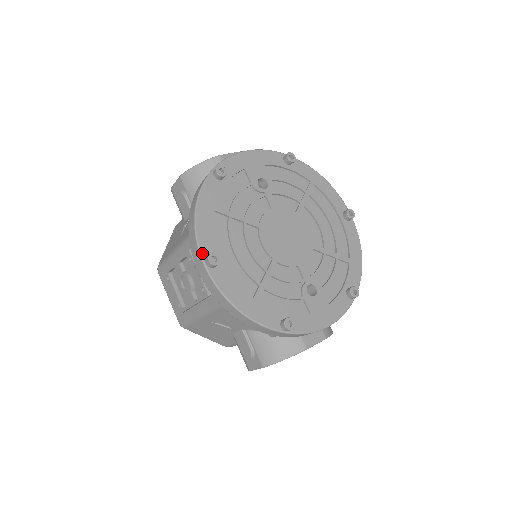
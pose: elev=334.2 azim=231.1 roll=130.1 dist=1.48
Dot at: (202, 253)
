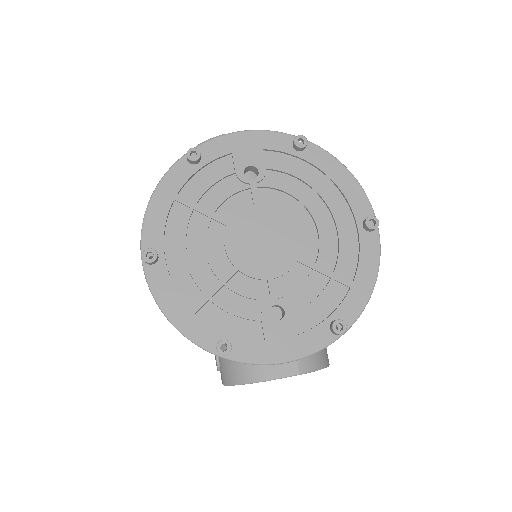
Dot at: (143, 246)
